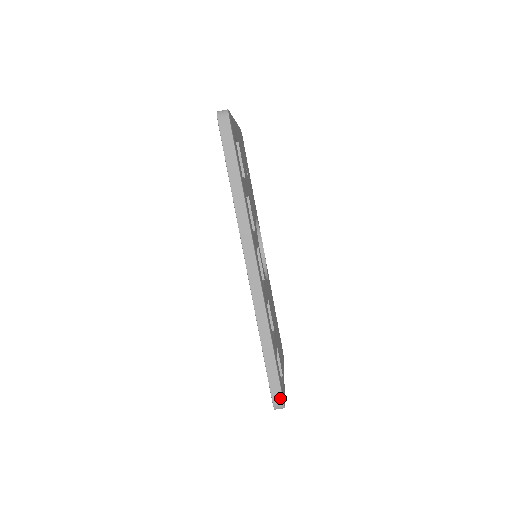
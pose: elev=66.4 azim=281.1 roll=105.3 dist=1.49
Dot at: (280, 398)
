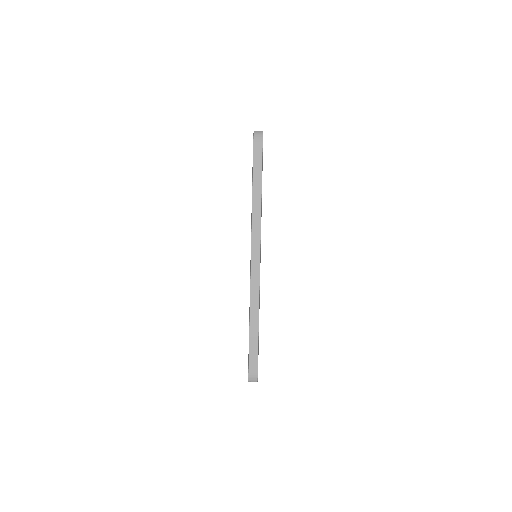
Dot at: (255, 371)
